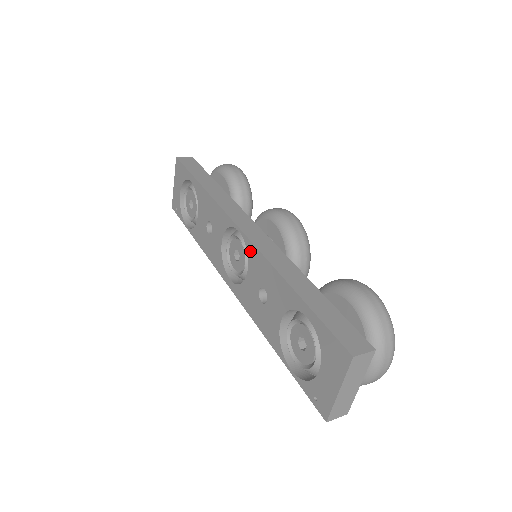
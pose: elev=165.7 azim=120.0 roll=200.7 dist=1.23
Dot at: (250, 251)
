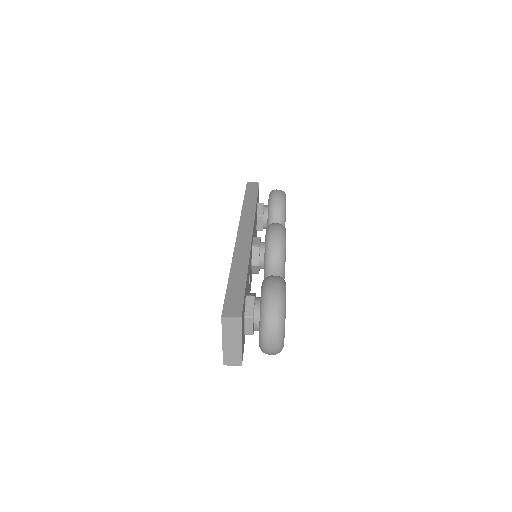
Dot at: occluded
